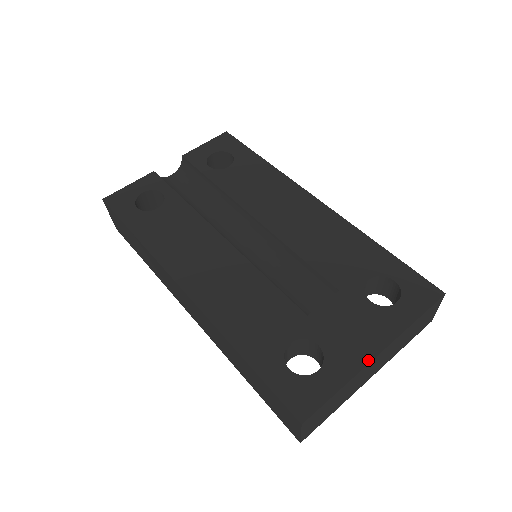
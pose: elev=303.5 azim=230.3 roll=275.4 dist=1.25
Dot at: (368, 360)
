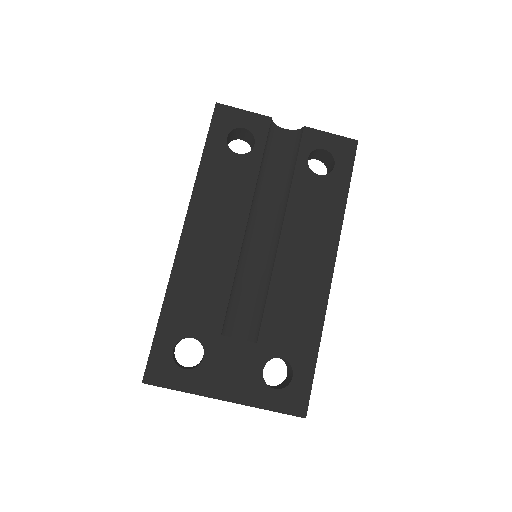
Dot at: (215, 396)
